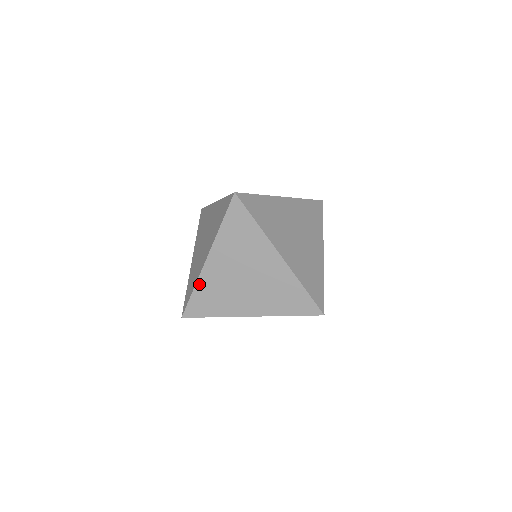
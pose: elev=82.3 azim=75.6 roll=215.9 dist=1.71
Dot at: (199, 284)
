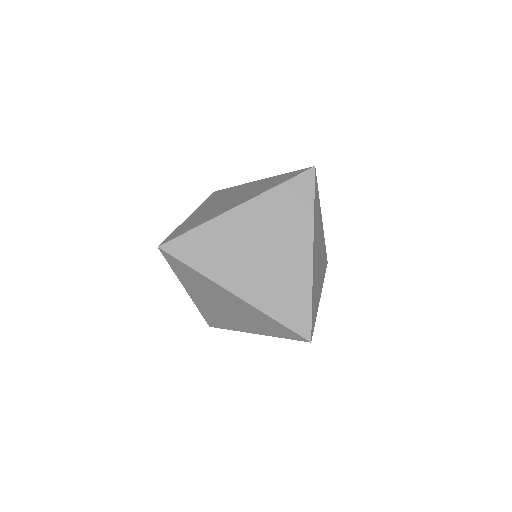
Dot at: (209, 224)
